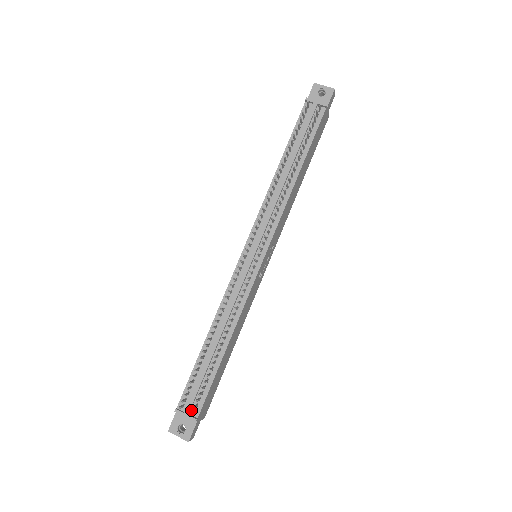
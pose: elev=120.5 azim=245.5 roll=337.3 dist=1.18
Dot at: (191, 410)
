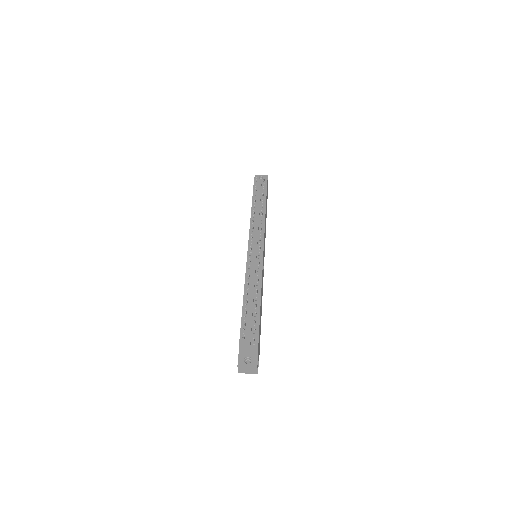
Dot at: (251, 343)
